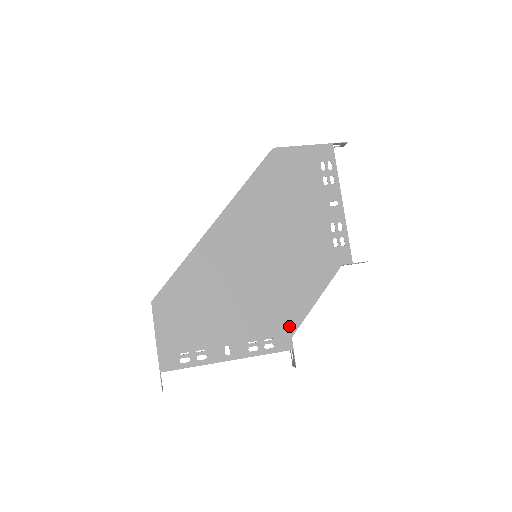
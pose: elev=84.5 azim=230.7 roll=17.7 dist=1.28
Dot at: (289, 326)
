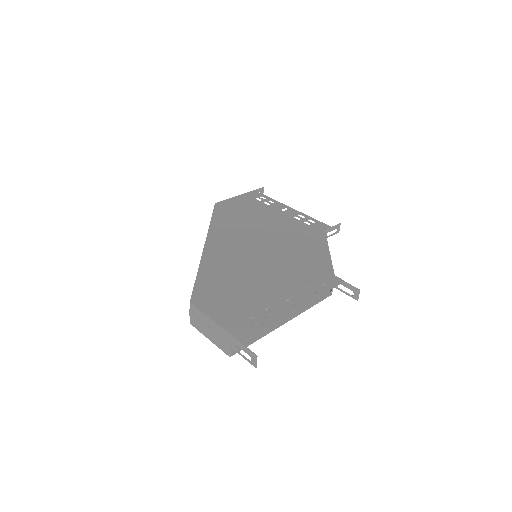
Dot at: (325, 271)
